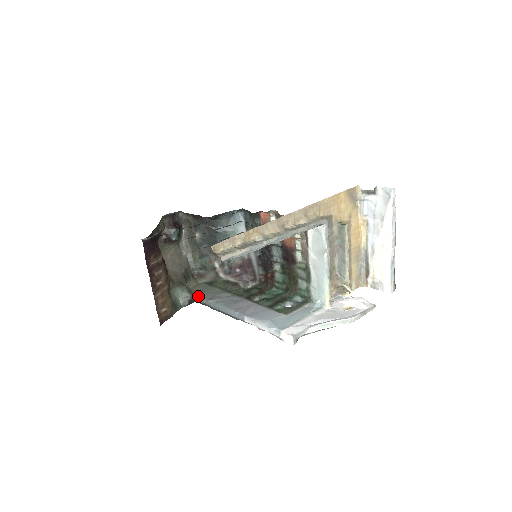
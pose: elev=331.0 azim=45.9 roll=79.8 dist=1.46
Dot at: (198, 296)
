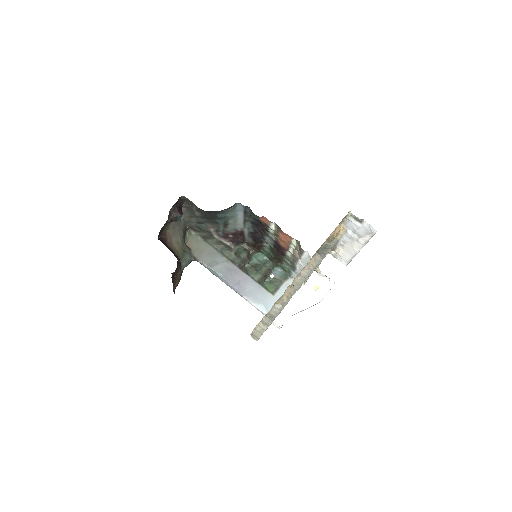
Dot at: (198, 260)
